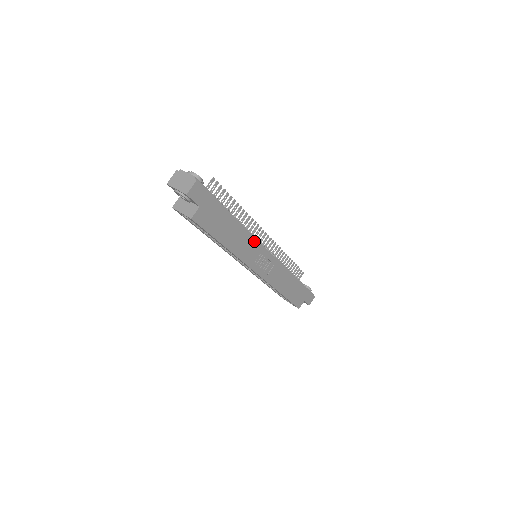
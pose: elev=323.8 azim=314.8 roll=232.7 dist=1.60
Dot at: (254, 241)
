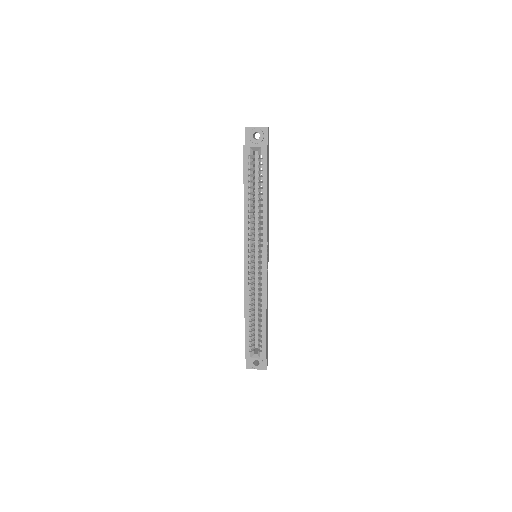
Dot at: (268, 224)
